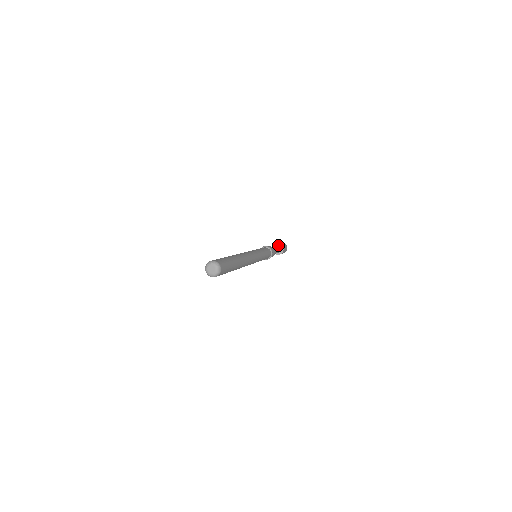
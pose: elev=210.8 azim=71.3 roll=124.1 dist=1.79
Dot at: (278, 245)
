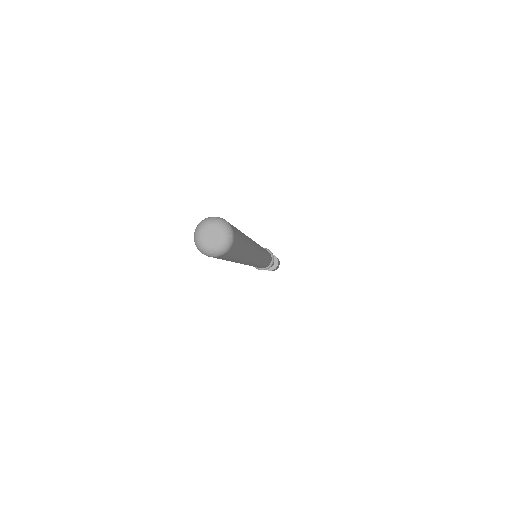
Dot at: occluded
